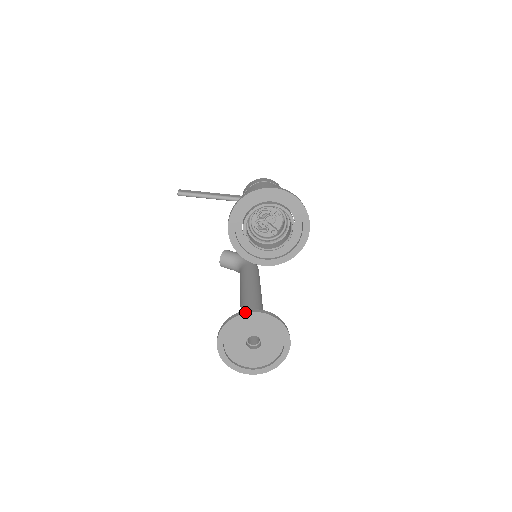
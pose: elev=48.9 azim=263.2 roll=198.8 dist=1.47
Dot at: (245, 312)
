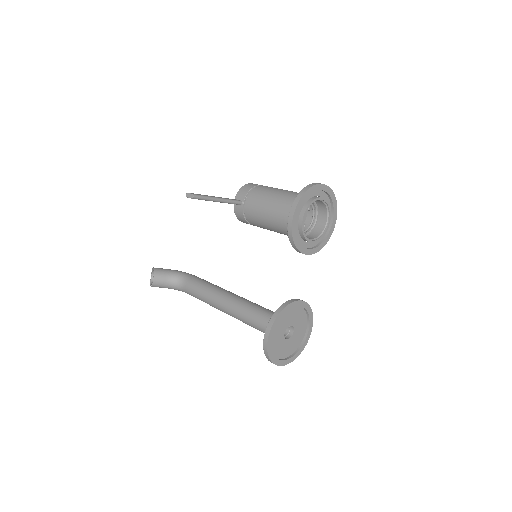
Dot at: (290, 302)
